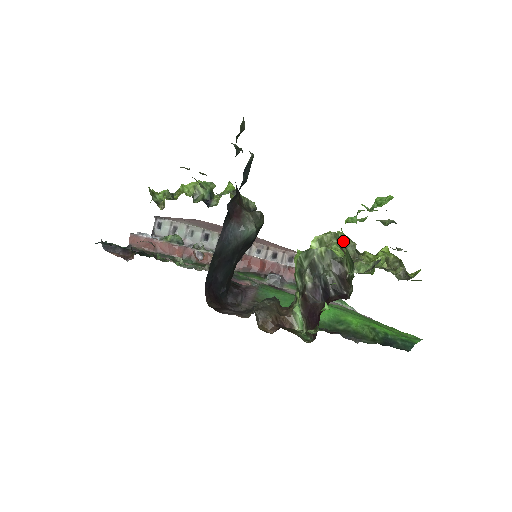
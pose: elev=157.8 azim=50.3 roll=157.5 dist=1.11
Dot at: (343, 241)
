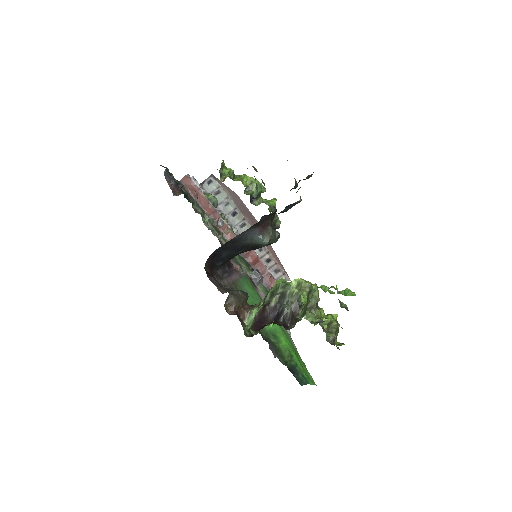
Dot at: (313, 293)
